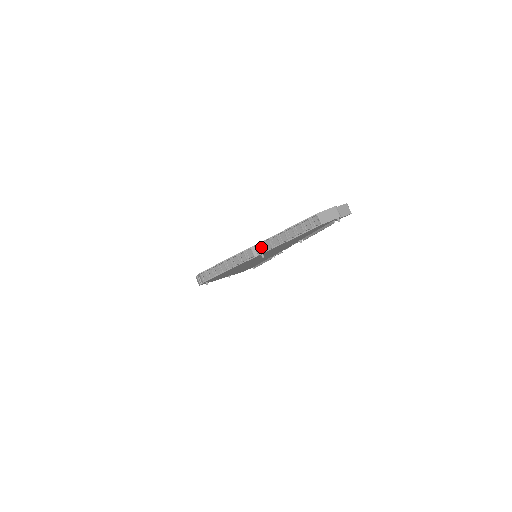
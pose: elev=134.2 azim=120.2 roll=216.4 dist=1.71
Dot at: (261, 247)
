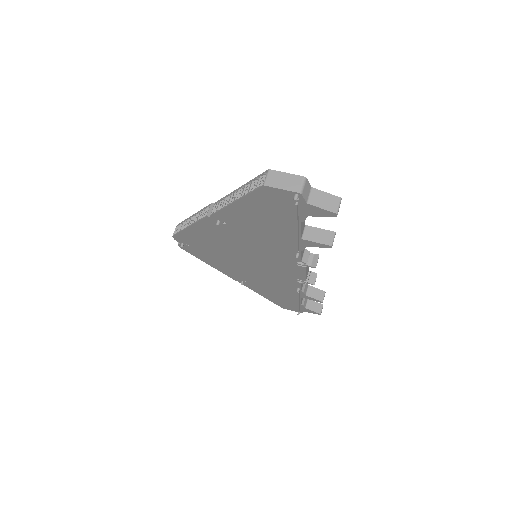
Dot at: occluded
